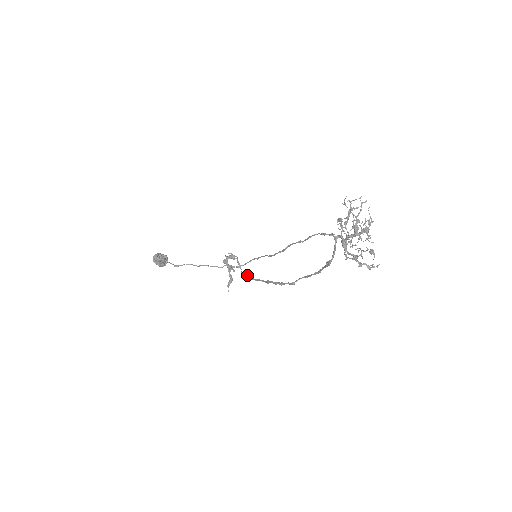
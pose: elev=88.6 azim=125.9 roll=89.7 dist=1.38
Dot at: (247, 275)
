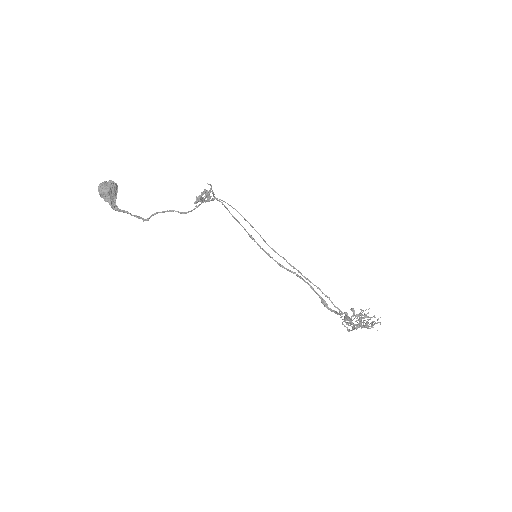
Dot at: (221, 202)
